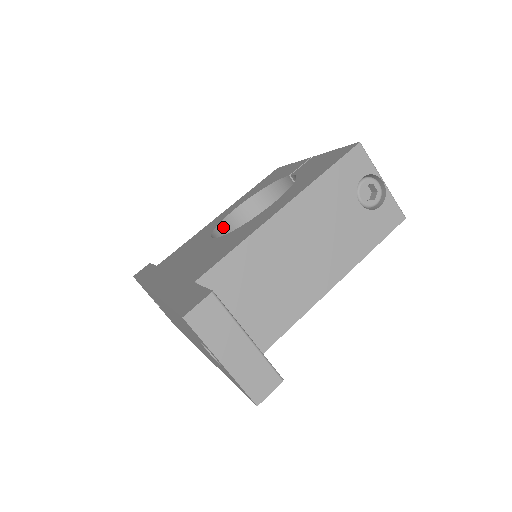
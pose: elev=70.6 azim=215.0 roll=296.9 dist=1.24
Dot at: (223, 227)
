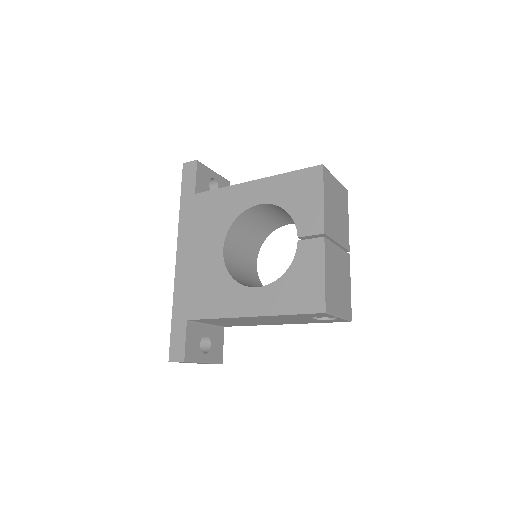
Dot at: (244, 215)
